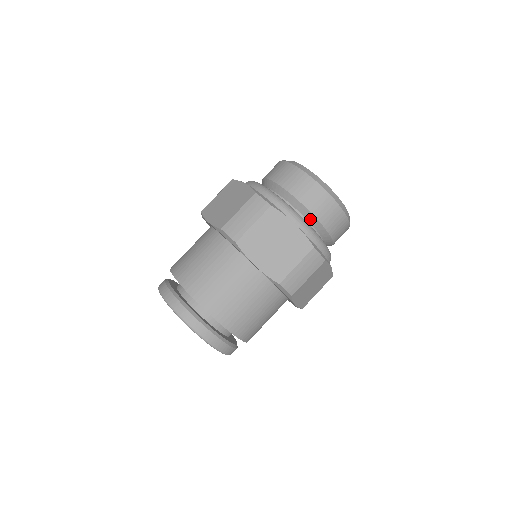
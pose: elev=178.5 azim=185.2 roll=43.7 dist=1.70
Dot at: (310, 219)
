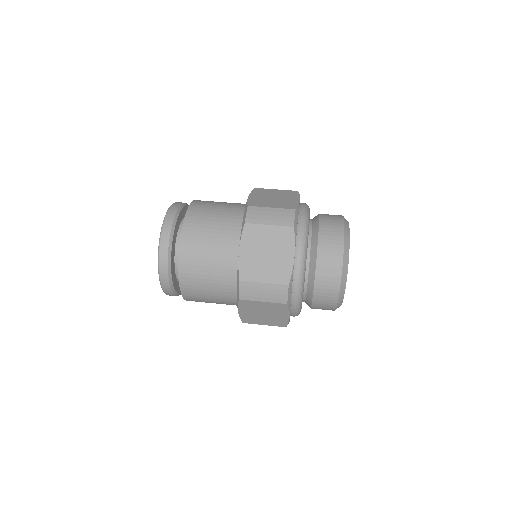
Dot at: (311, 268)
